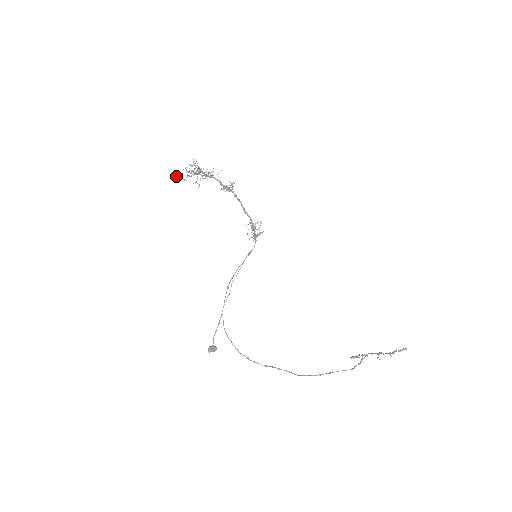
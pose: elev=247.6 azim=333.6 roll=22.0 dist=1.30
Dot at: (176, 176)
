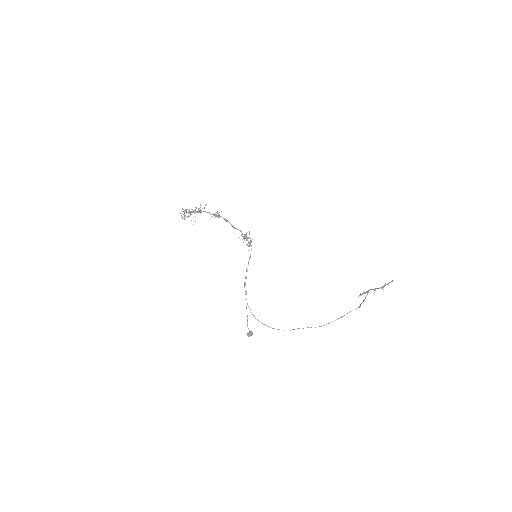
Dot at: occluded
